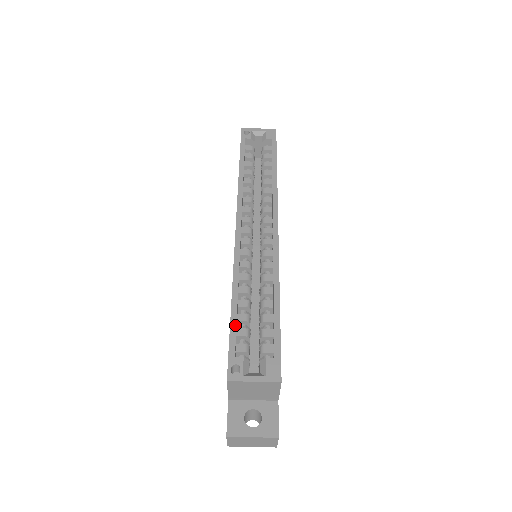
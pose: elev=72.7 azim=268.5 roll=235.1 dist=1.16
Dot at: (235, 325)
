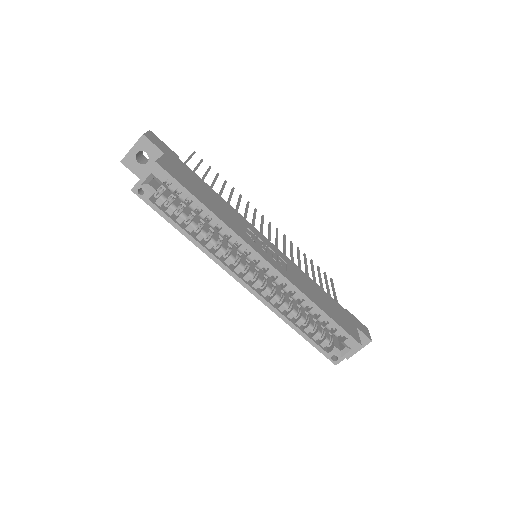
Dot at: (311, 340)
